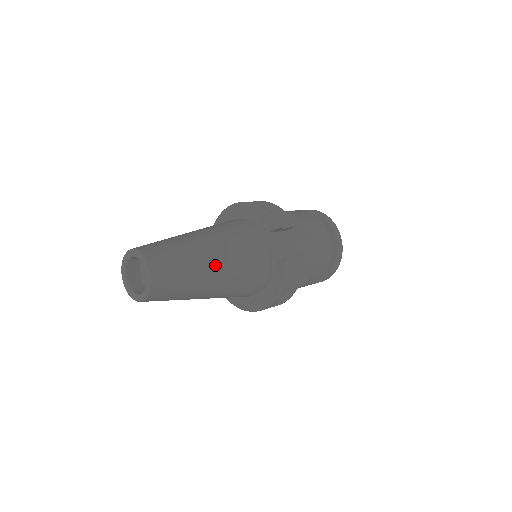
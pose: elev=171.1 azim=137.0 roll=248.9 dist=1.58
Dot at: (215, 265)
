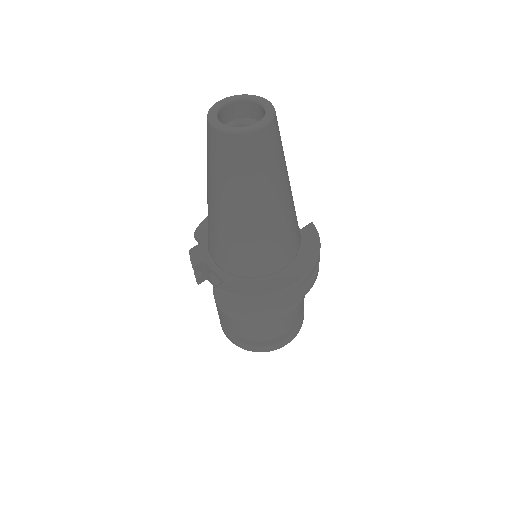
Dot at: occluded
